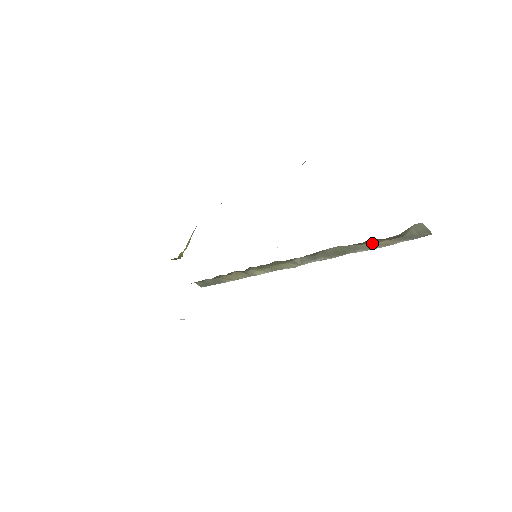
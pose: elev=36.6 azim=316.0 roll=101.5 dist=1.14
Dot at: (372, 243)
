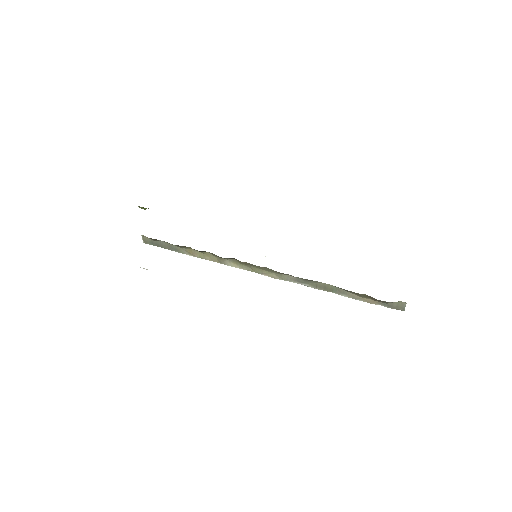
Dot at: (360, 296)
